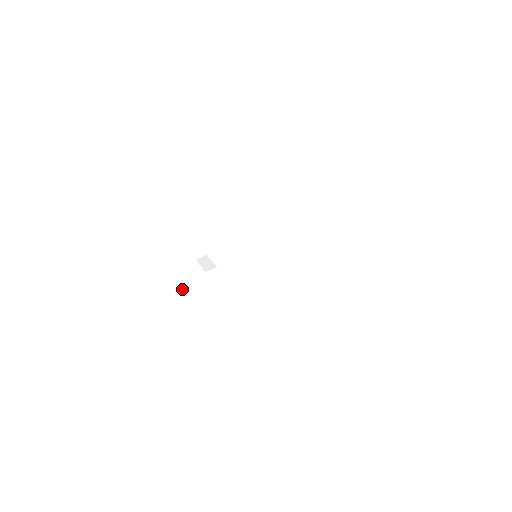
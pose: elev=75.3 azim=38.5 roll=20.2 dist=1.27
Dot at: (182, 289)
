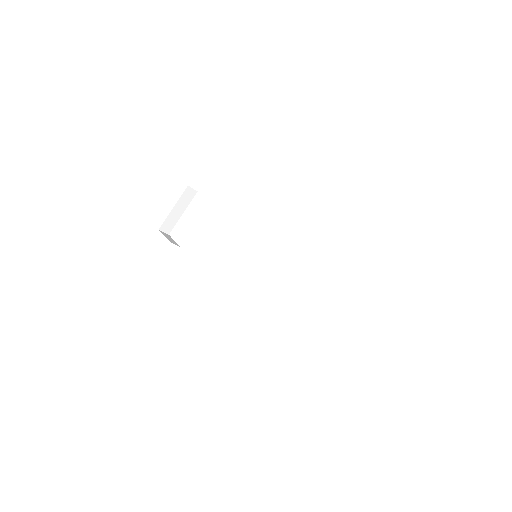
Dot at: (179, 213)
